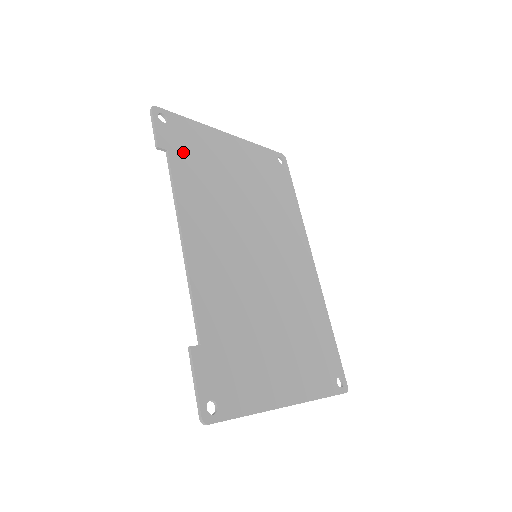
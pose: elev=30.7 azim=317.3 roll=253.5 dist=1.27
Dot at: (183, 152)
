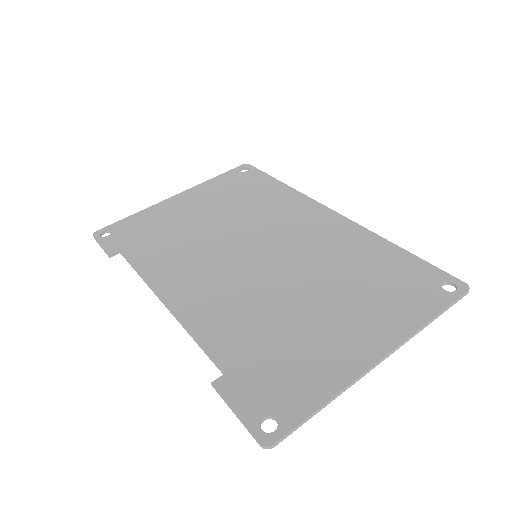
Dot at: (135, 240)
